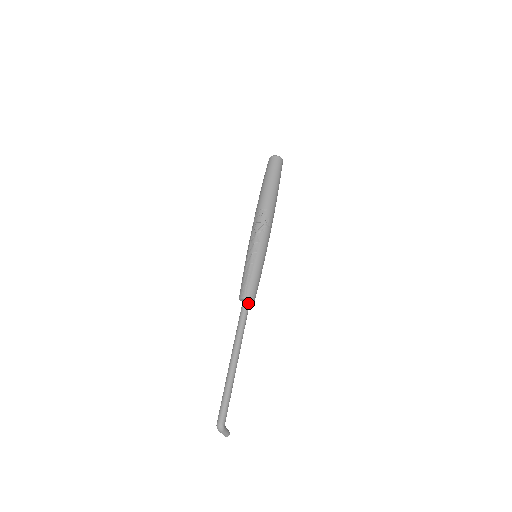
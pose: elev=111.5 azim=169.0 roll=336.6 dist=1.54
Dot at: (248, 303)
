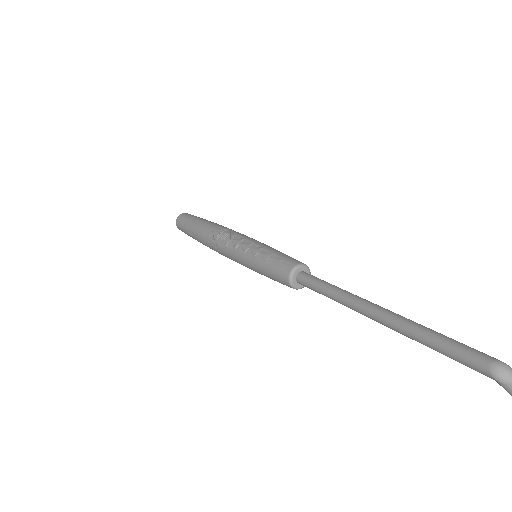
Dot at: (305, 273)
